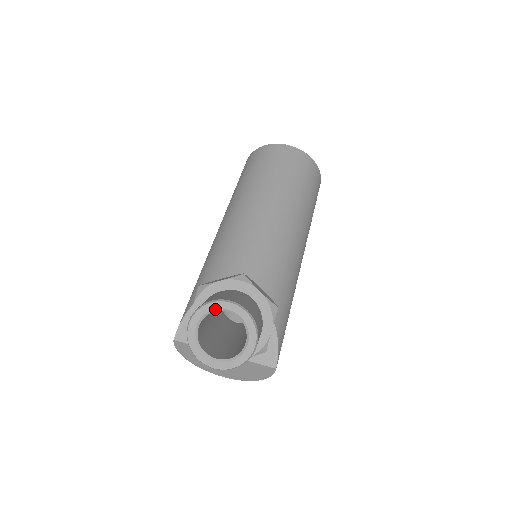
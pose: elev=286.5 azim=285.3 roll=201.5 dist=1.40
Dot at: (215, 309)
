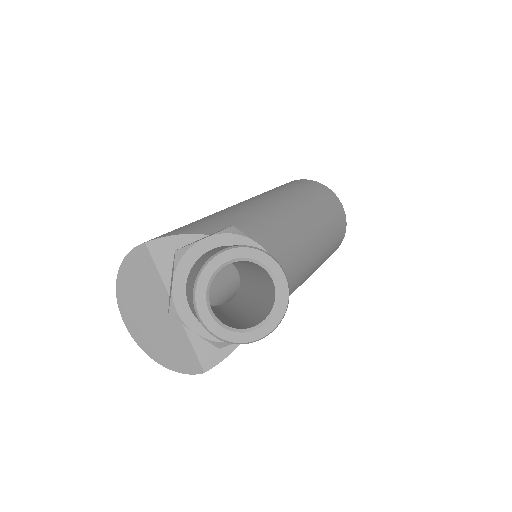
Dot at: (266, 265)
